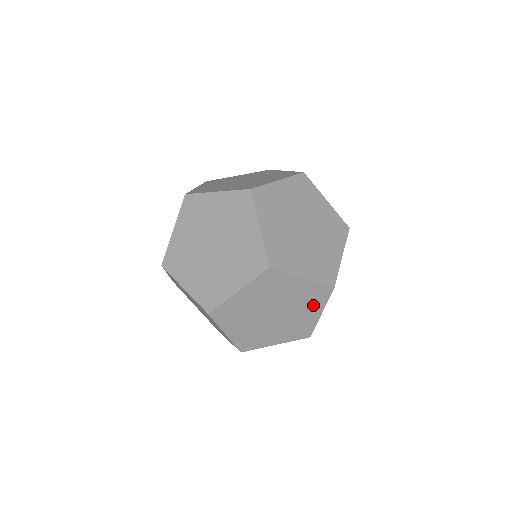
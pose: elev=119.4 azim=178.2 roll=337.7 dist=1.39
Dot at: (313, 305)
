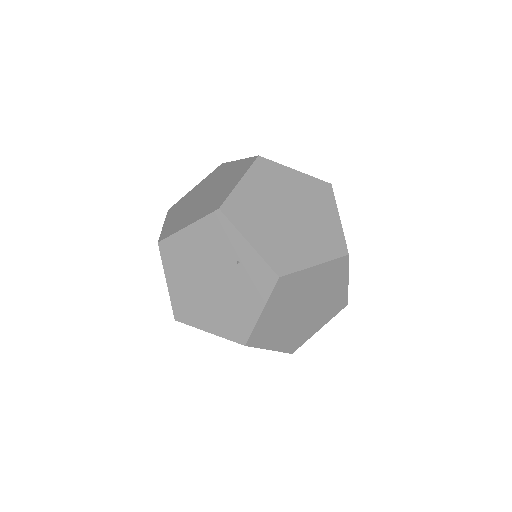
Dot at: occluded
